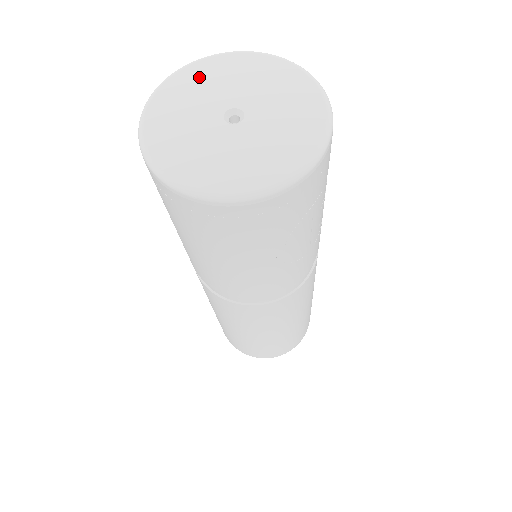
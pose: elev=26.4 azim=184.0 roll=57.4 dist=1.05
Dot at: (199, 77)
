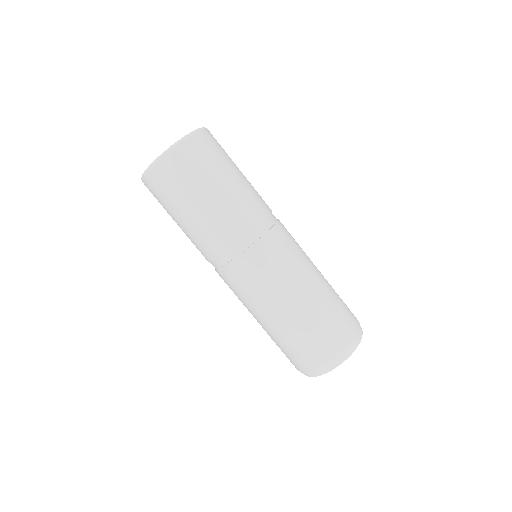
Dot at: occluded
